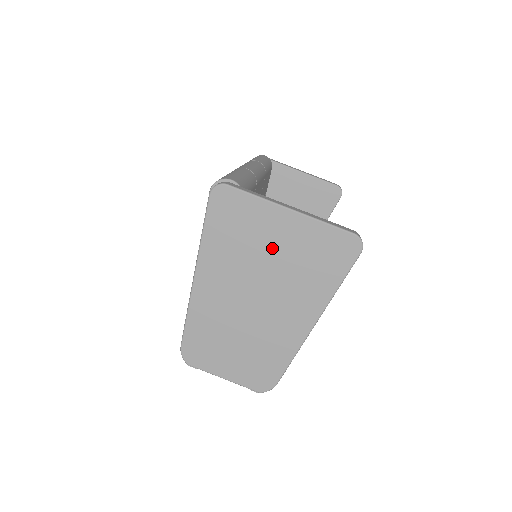
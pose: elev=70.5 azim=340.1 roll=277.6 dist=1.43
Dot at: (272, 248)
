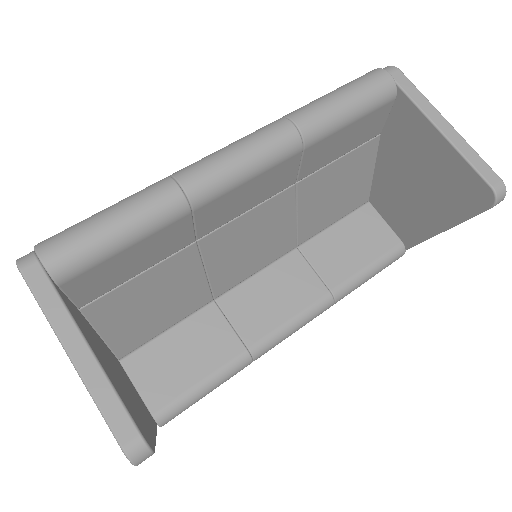
Dot at: occluded
